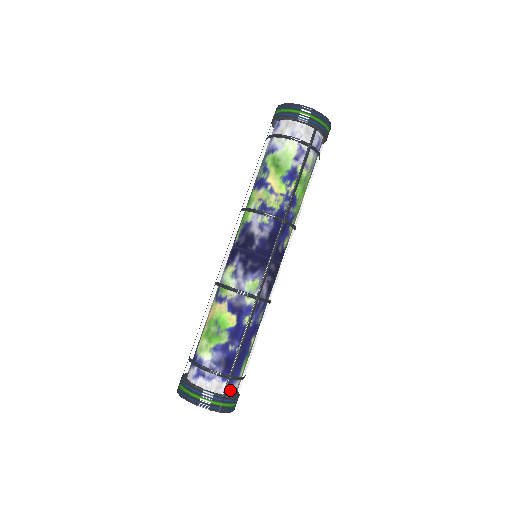
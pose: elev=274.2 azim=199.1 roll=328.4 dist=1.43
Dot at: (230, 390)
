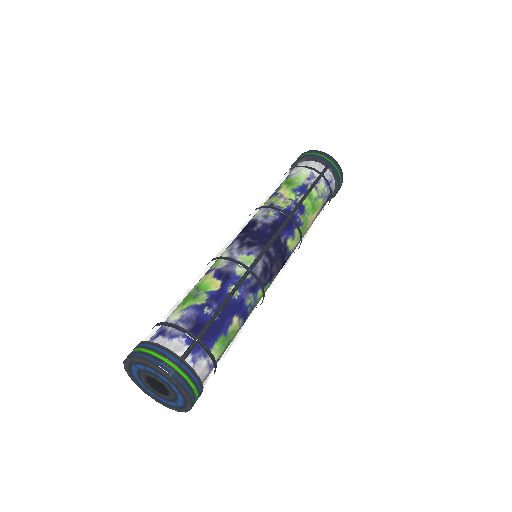
Dot at: (192, 358)
